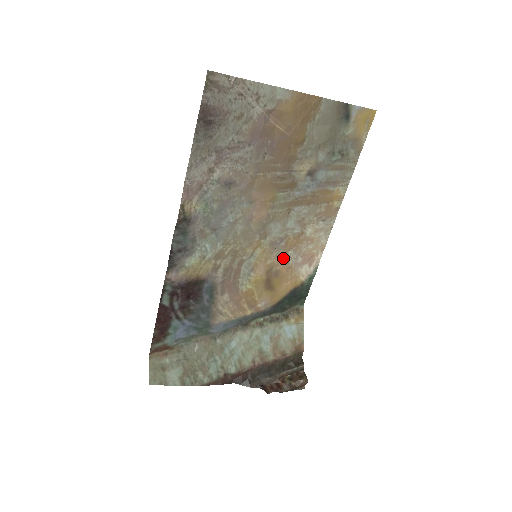
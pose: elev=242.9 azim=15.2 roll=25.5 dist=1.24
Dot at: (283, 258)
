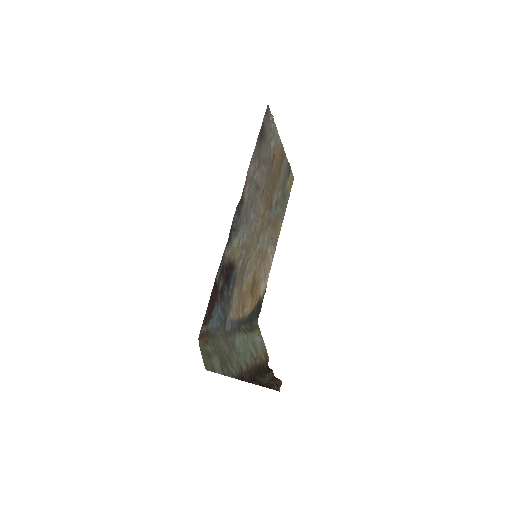
Dot at: (259, 268)
